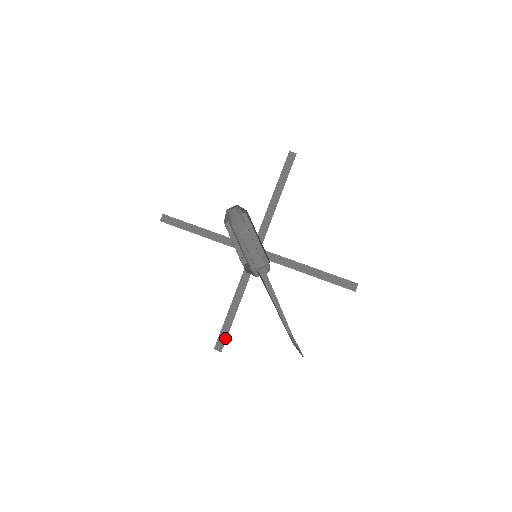
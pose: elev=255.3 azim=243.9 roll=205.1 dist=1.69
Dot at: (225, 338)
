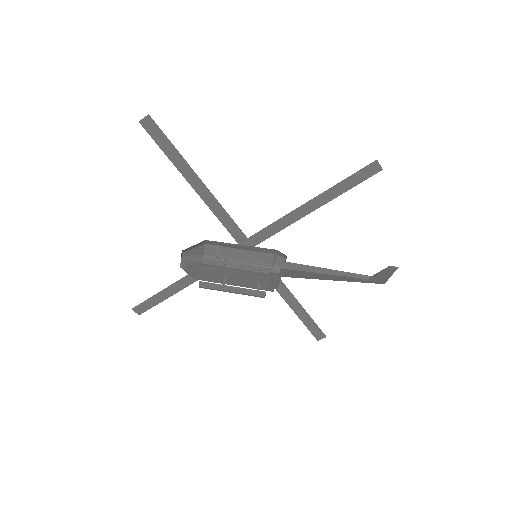
Dot at: (316, 326)
